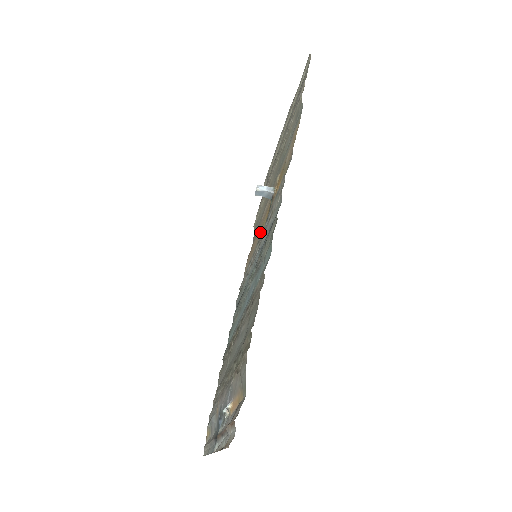
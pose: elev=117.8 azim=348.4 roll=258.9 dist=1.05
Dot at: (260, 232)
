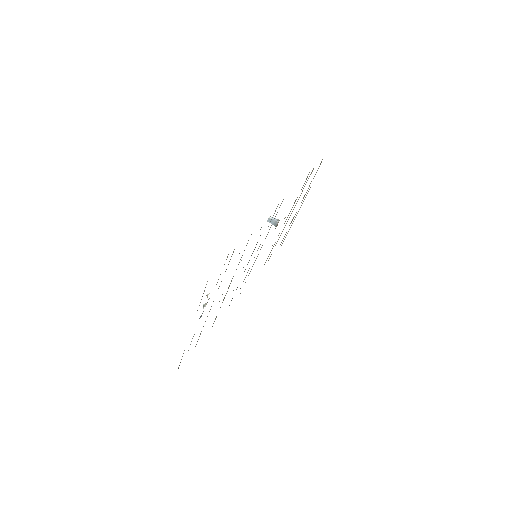
Dot at: occluded
